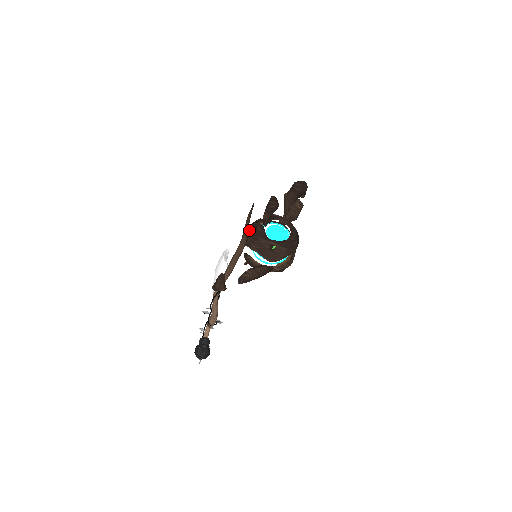
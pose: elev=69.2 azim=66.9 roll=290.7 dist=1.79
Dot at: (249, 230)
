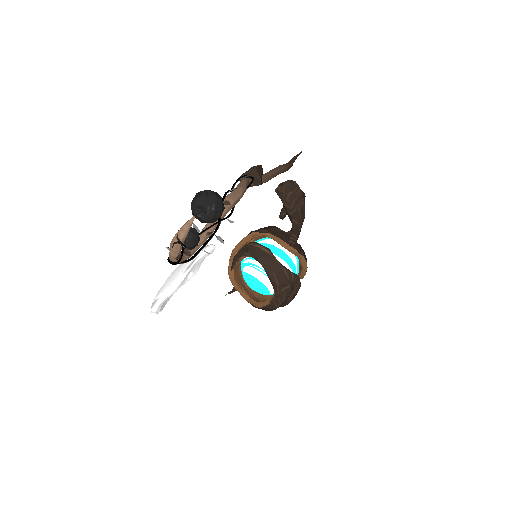
Dot at: occluded
